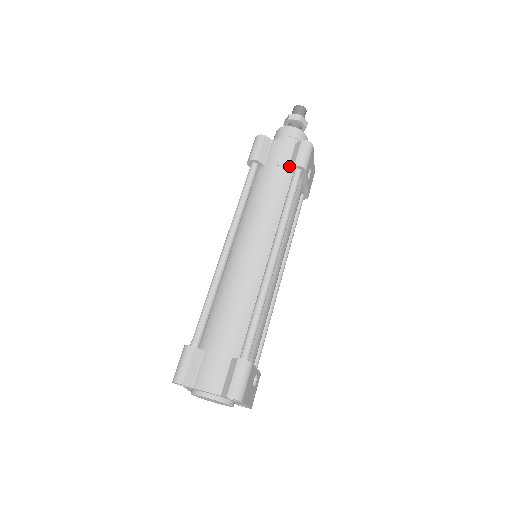
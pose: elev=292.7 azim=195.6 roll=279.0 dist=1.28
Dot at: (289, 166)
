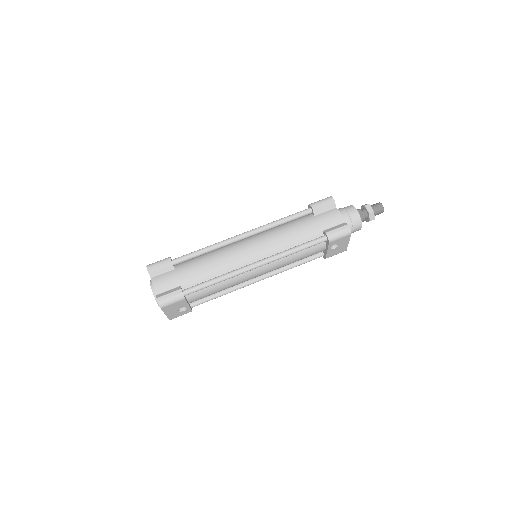
Dot at: (324, 230)
